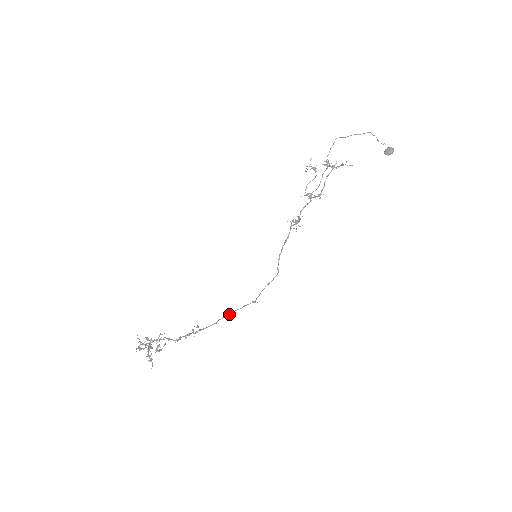
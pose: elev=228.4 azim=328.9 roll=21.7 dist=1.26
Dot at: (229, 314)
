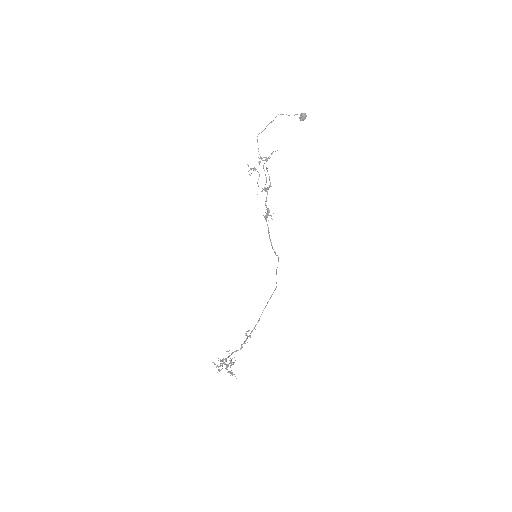
Dot at: (264, 308)
